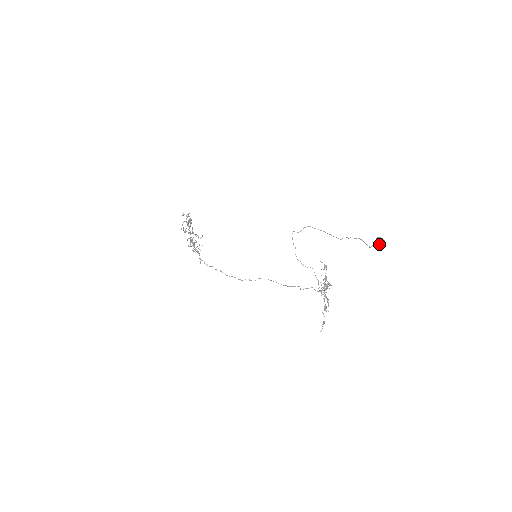
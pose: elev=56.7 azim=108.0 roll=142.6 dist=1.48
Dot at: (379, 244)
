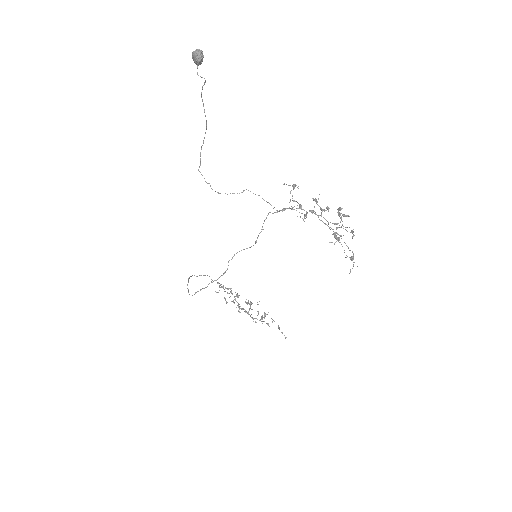
Dot at: (194, 59)
